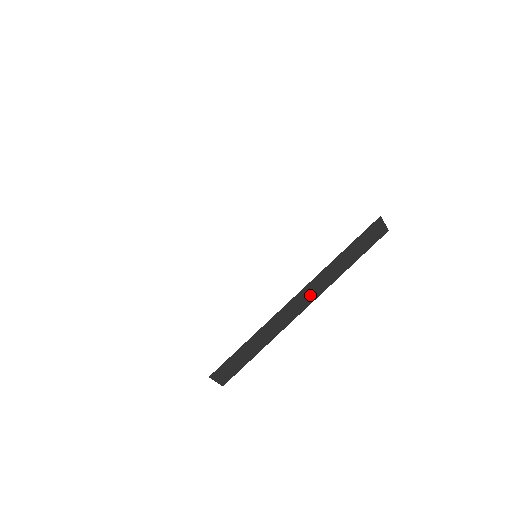
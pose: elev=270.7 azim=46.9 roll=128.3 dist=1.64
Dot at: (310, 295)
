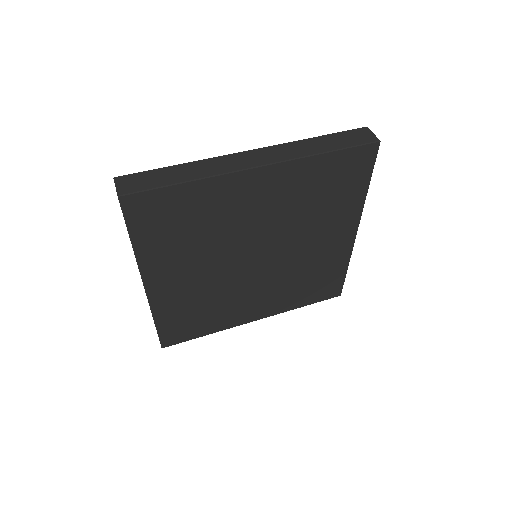
Dot at: (268, 157)
